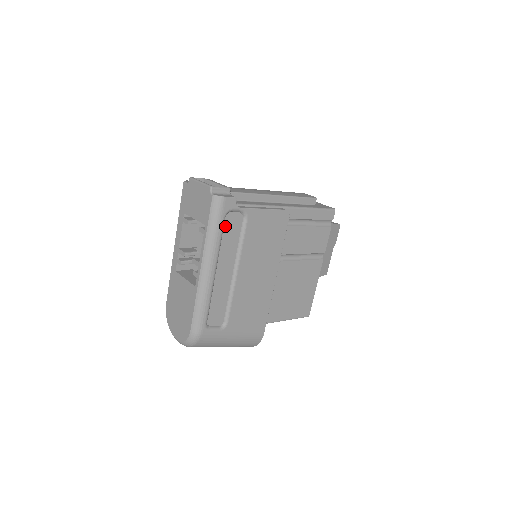
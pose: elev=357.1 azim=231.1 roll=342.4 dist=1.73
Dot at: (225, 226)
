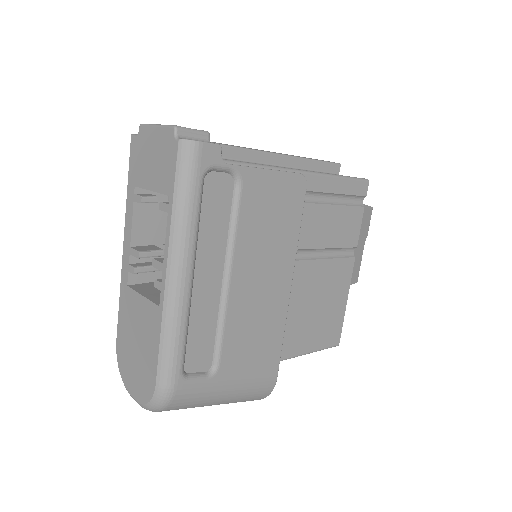
Dot at: (204, 197)
